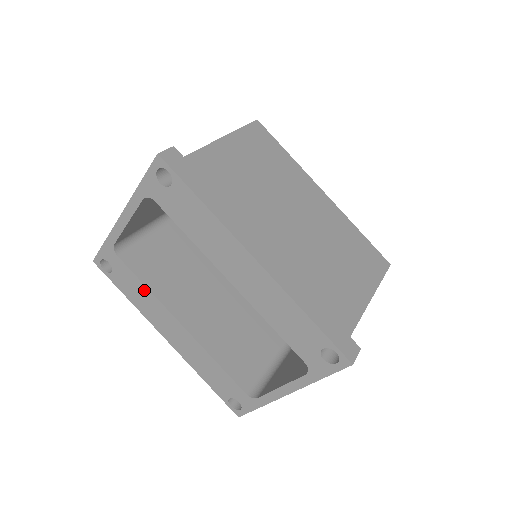
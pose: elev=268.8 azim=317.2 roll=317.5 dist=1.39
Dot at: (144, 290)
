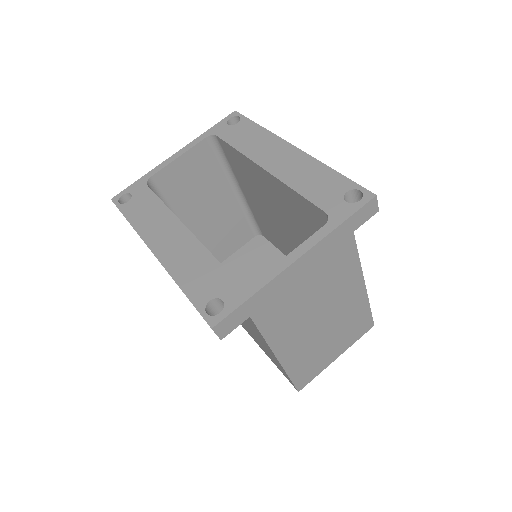
Dot at: (158, 206)
